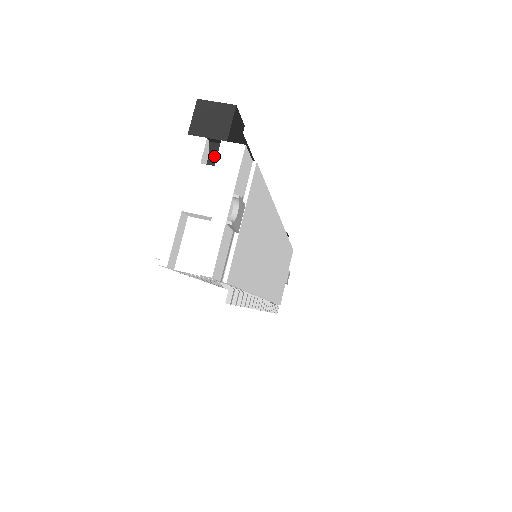
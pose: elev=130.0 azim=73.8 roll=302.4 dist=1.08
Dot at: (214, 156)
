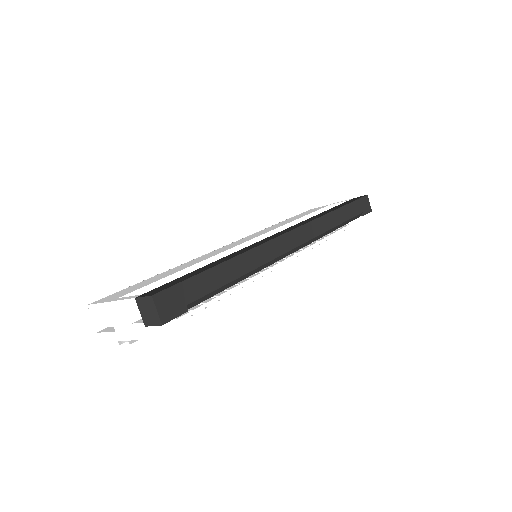
Dot at: occluded
